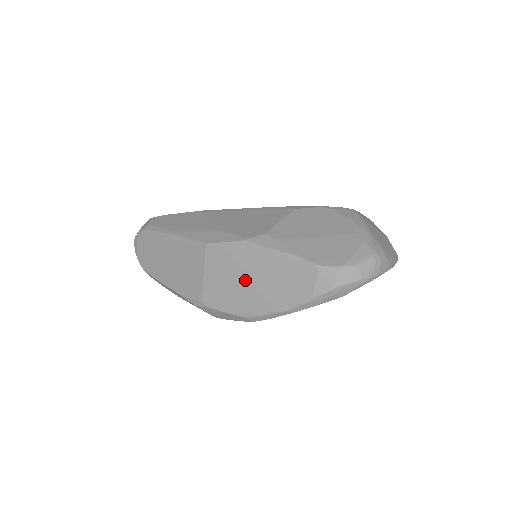
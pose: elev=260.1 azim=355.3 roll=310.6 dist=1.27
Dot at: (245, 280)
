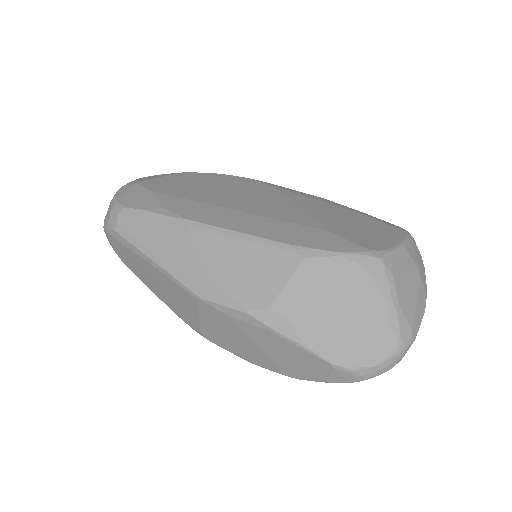
Dot at: (249, 342)
